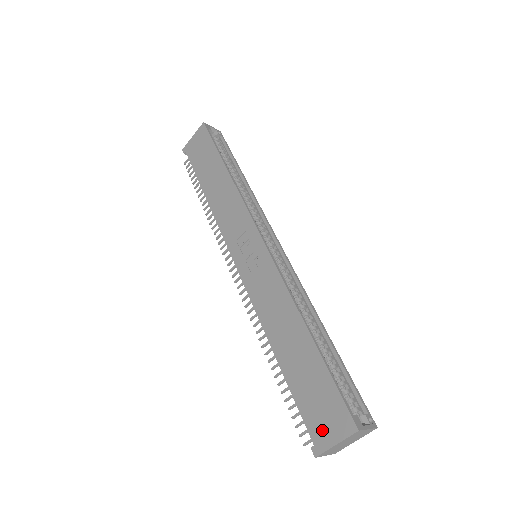
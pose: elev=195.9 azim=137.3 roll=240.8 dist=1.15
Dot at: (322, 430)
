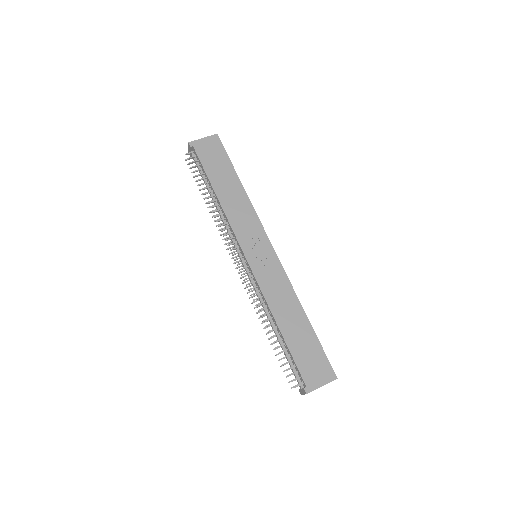
Dot at: (313, 378)
